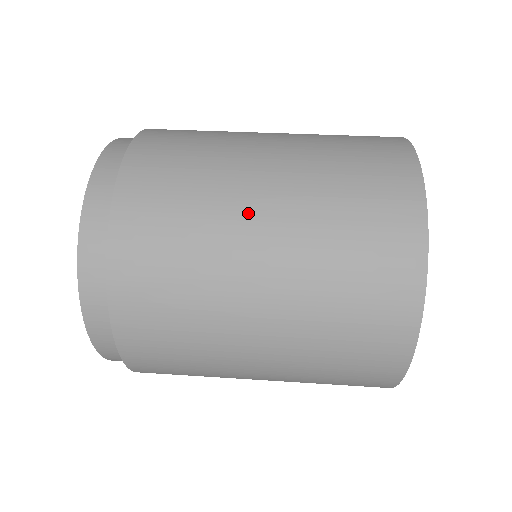
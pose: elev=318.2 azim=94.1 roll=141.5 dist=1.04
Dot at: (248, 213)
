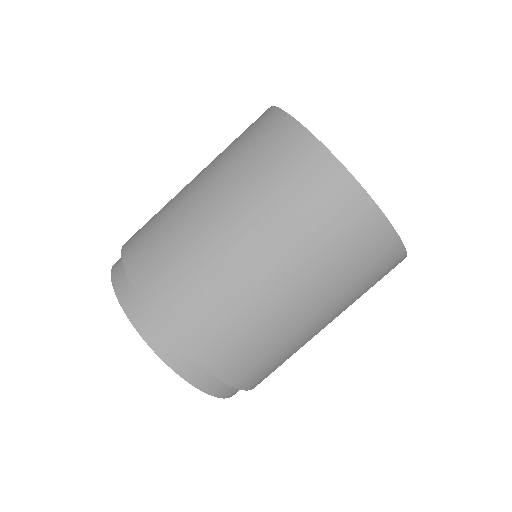
Dot at: (228, 244)
